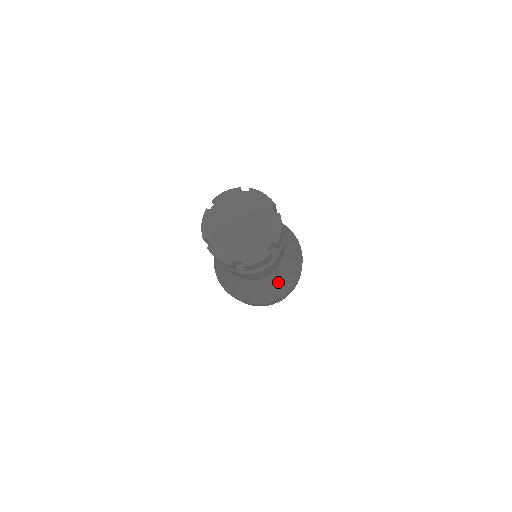
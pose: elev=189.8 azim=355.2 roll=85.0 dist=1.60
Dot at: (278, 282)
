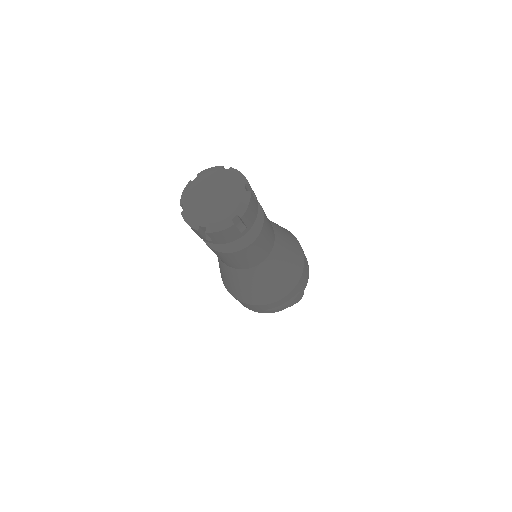
Dot at: (267, 280)
